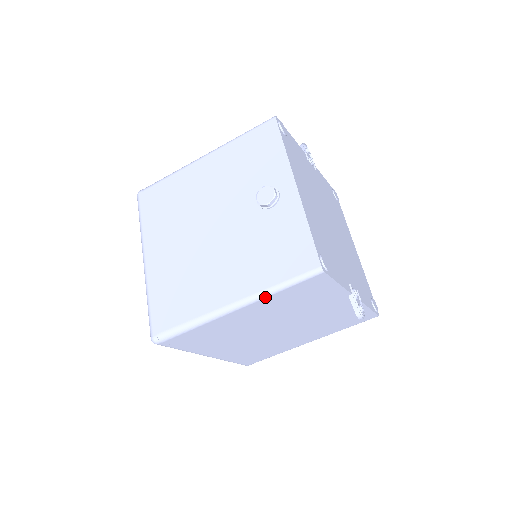
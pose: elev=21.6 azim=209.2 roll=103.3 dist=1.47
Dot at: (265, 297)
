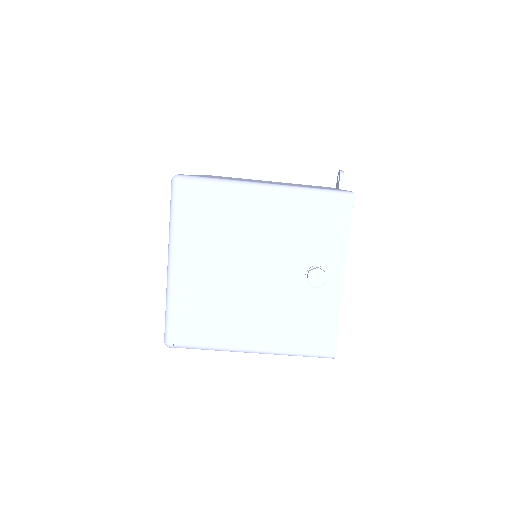
Dot at: occluded
